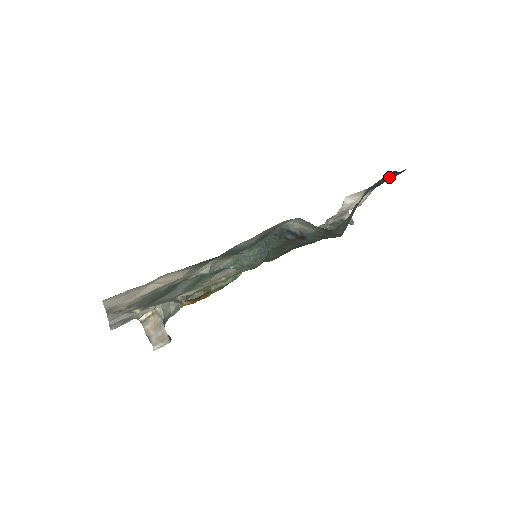
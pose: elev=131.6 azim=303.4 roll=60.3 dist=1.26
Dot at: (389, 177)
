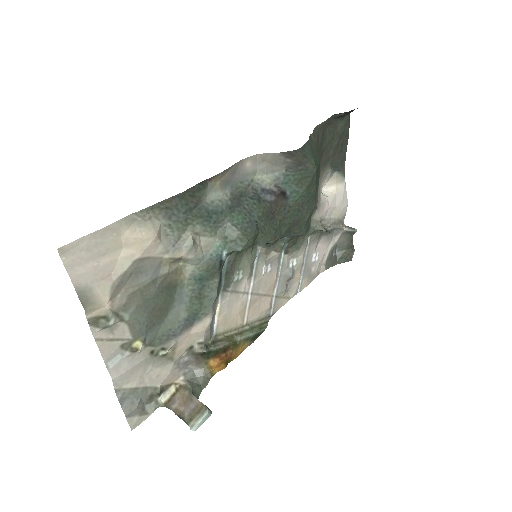
Dot at: (337, 130)
